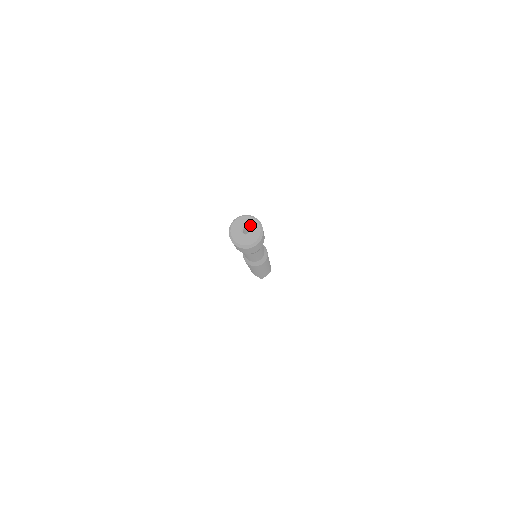
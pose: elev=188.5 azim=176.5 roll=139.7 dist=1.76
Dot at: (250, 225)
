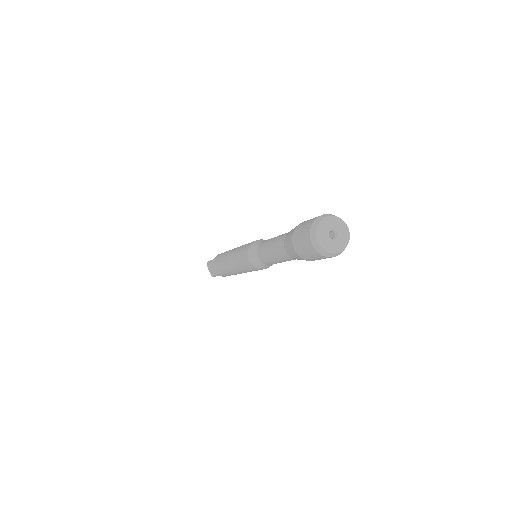
Dot at: (340, 230)
